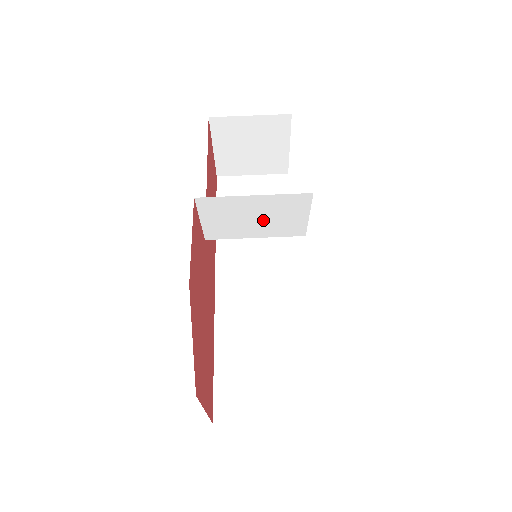
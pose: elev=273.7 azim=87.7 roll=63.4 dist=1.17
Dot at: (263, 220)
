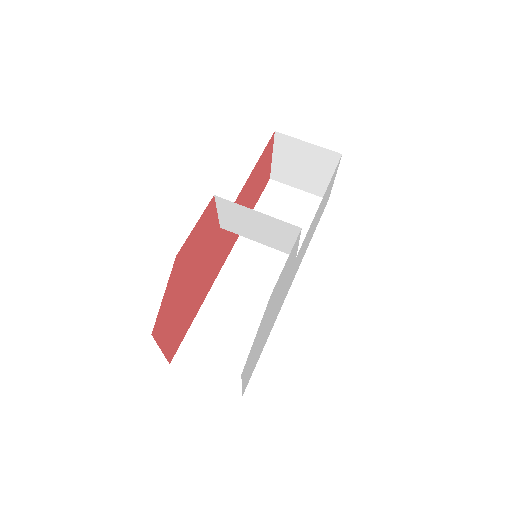
Dot at: (264, 232)
